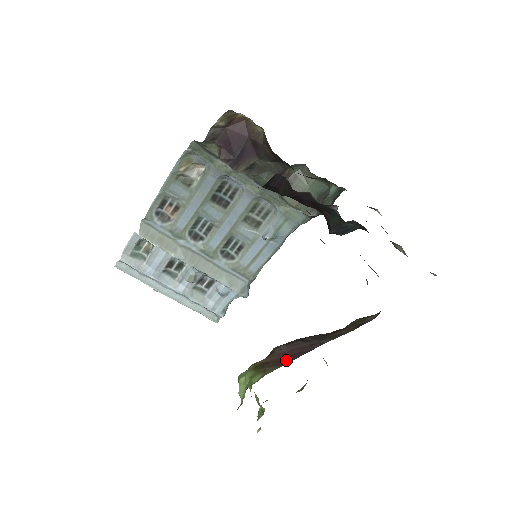
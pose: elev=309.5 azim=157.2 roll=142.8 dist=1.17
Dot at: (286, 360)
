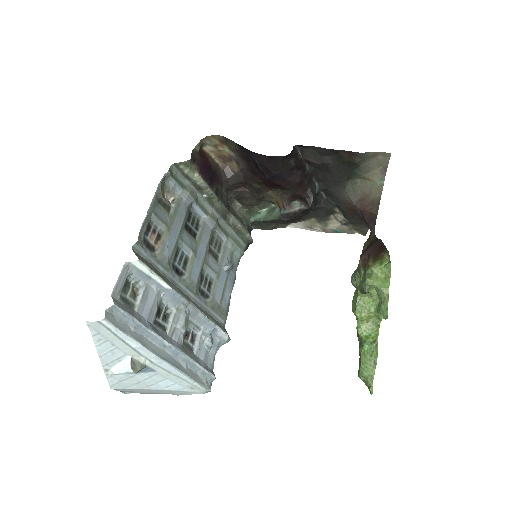
Dot at: (382, 248)
